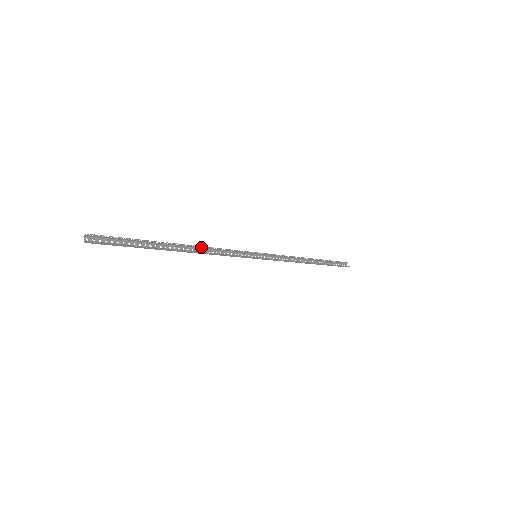
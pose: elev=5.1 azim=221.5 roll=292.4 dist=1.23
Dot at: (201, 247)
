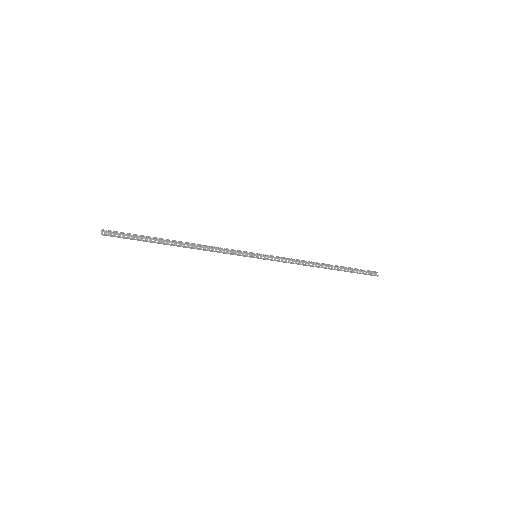
Dot at: (199, 245)
